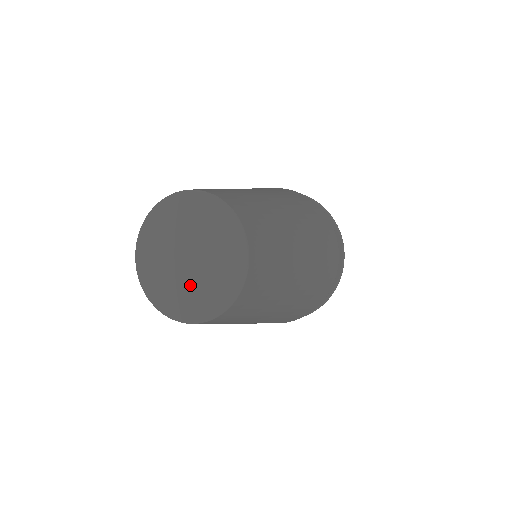
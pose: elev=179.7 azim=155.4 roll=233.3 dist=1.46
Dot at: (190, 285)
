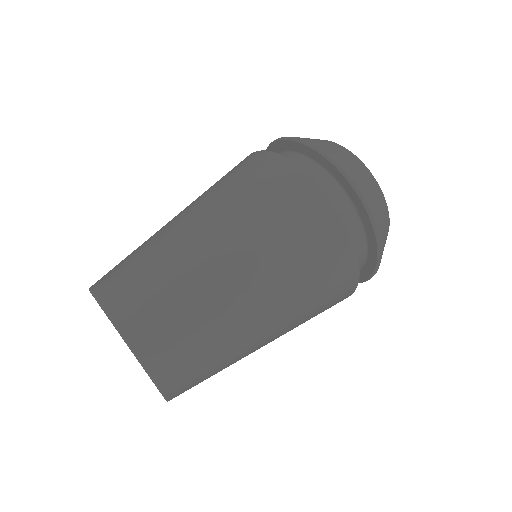
Dot at: occluded
